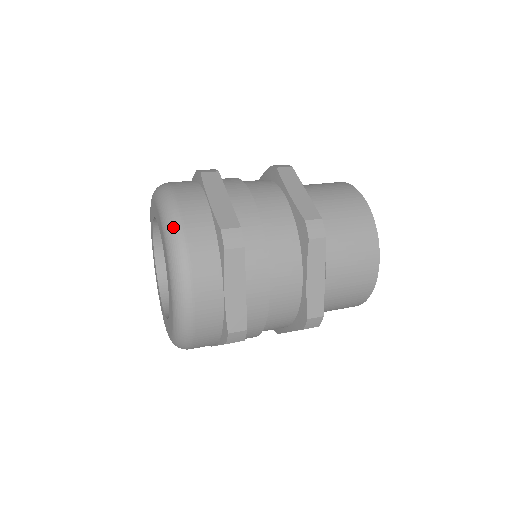
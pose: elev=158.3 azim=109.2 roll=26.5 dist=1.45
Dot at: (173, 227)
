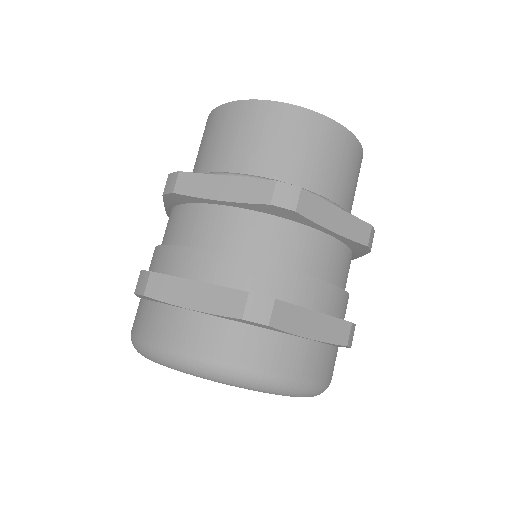
Dot at: (211, 371)
